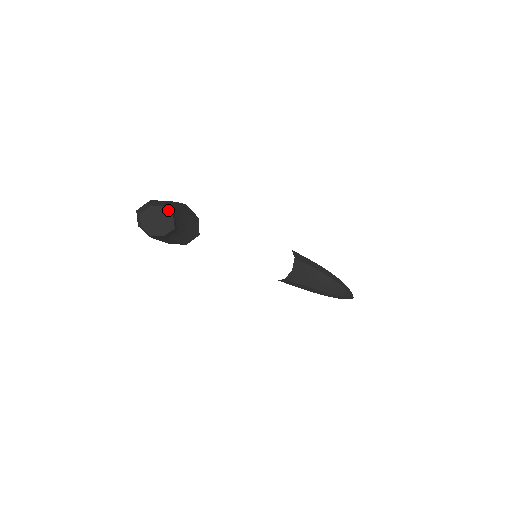
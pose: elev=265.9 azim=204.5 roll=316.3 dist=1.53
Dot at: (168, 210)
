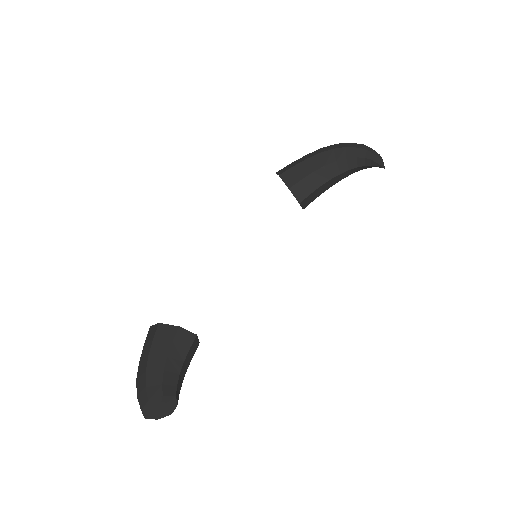
Dot at: (154, 398)
